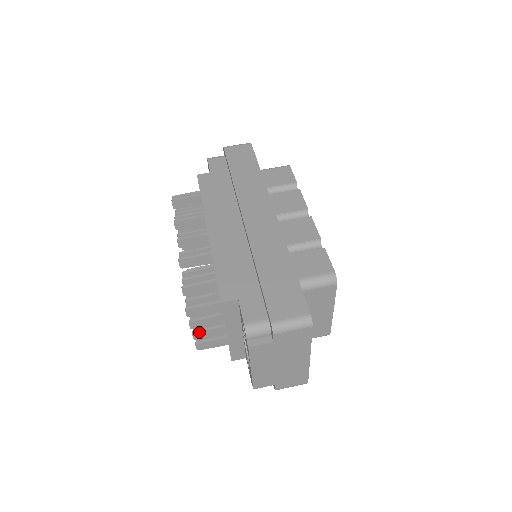
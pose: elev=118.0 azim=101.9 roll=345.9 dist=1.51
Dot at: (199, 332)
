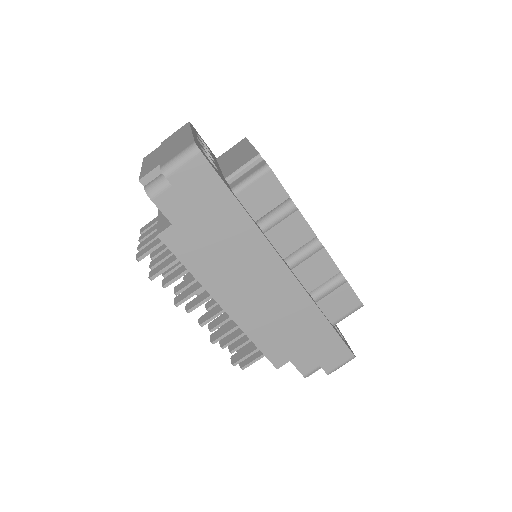
Dot at: occluded
